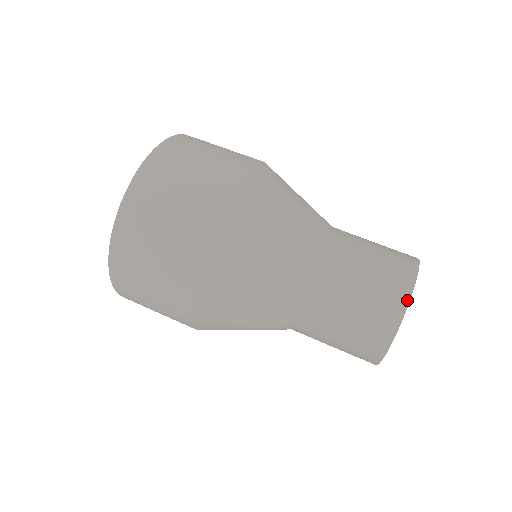
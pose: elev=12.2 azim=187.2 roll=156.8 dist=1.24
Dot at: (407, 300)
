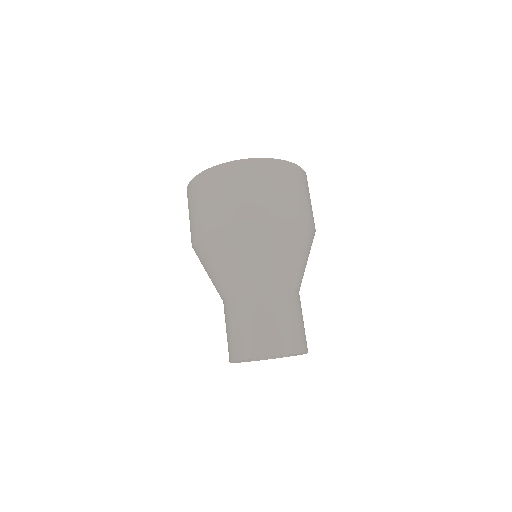
Dot at: (298, 352)
